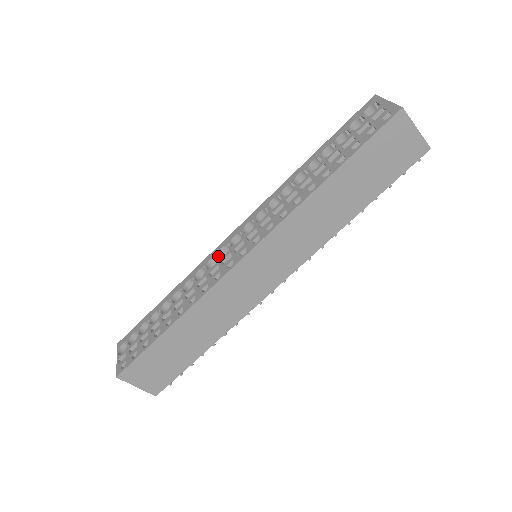
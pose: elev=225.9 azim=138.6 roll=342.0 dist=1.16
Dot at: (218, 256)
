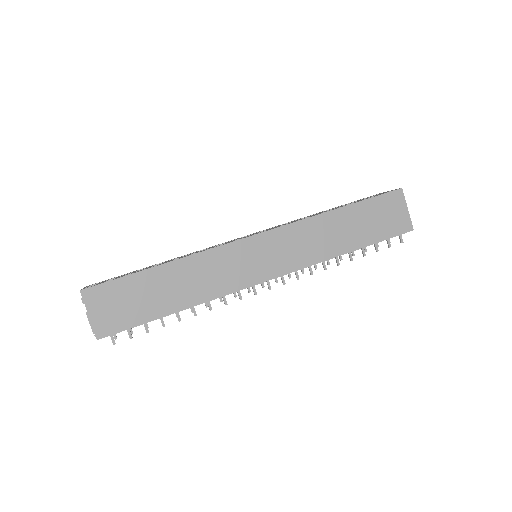
Dot at: occluded
